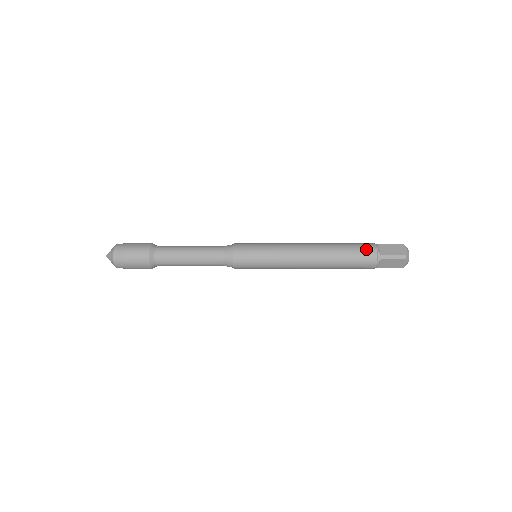
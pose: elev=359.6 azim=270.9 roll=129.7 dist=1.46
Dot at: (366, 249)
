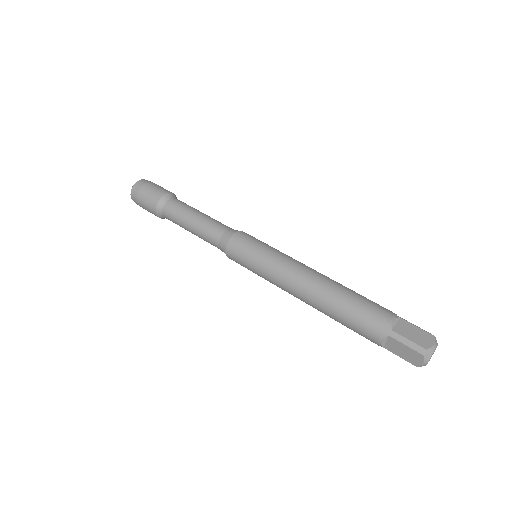
Dot at: (365, 335)
